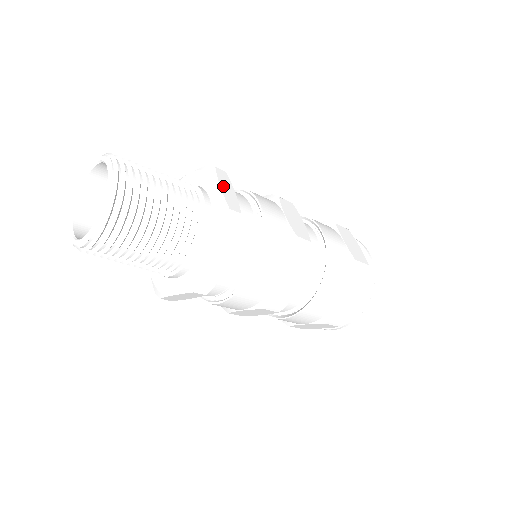
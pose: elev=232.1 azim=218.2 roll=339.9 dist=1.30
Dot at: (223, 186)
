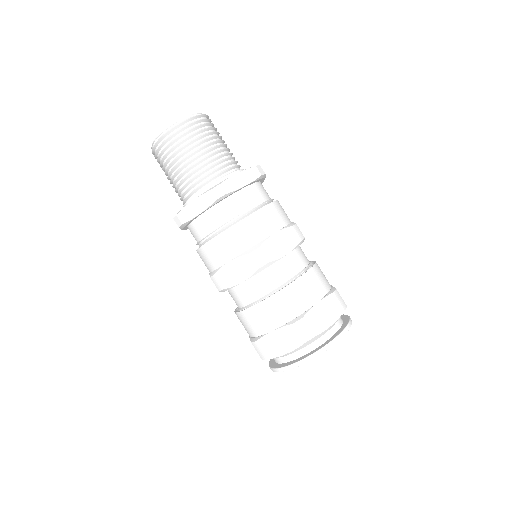
Dot at: occluded
